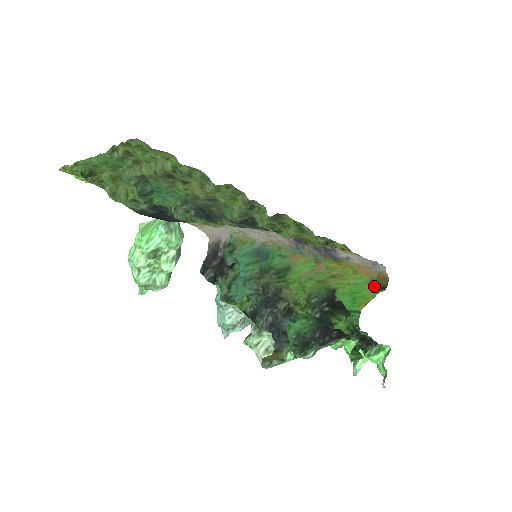
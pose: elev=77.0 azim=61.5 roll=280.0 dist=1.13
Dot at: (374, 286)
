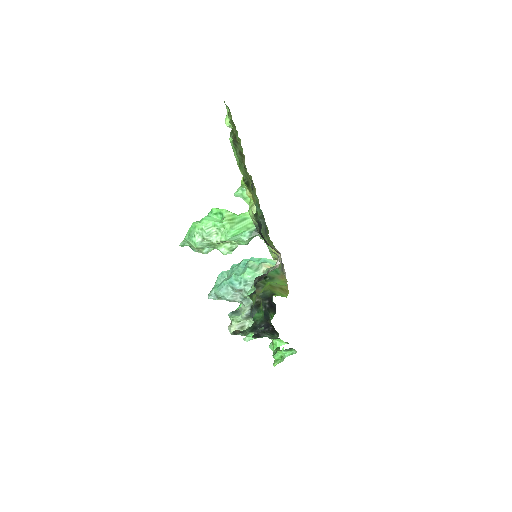
Dot at: occluded
